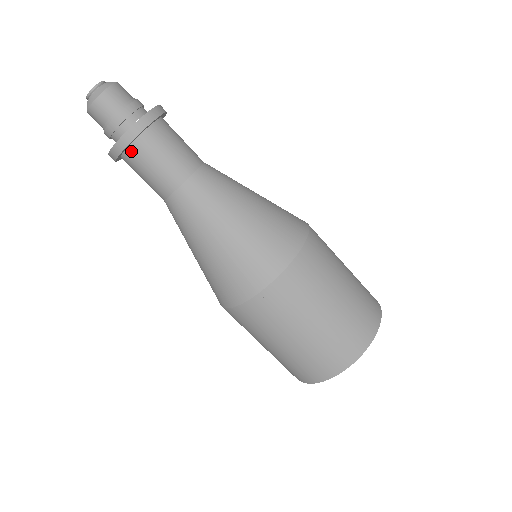
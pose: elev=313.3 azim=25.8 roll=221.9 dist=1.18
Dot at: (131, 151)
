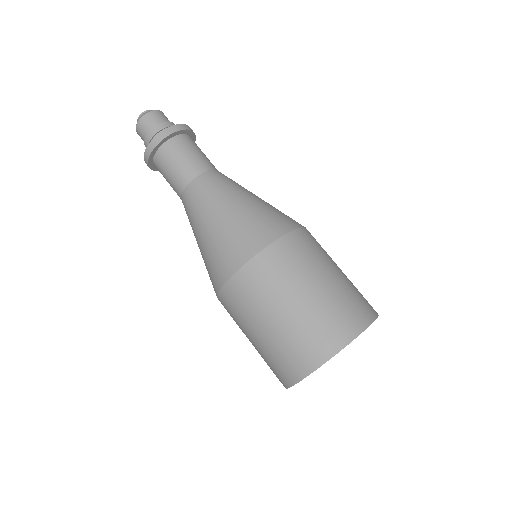
Dot at: (156, 160)
